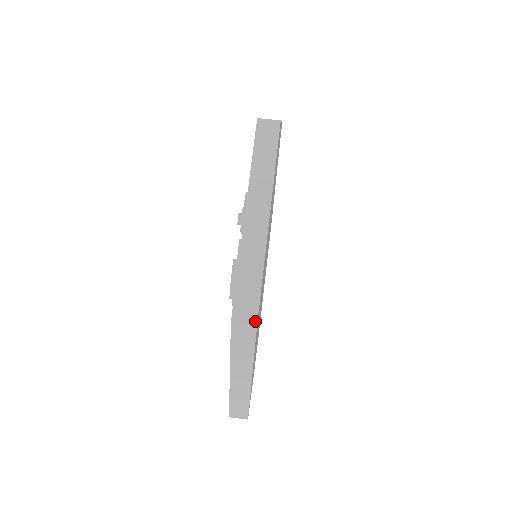
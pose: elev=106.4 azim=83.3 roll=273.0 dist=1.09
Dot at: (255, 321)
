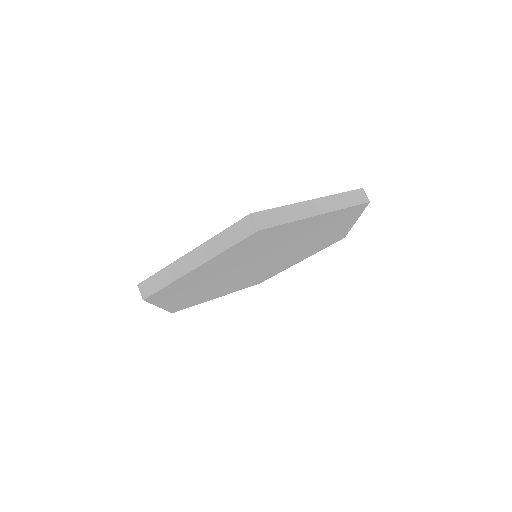
Dot at: (144, 298)
